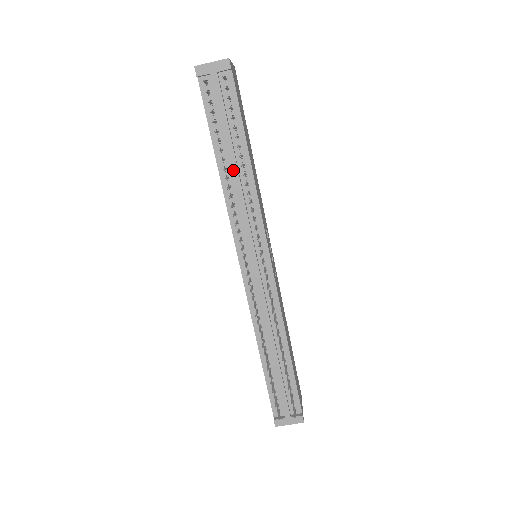
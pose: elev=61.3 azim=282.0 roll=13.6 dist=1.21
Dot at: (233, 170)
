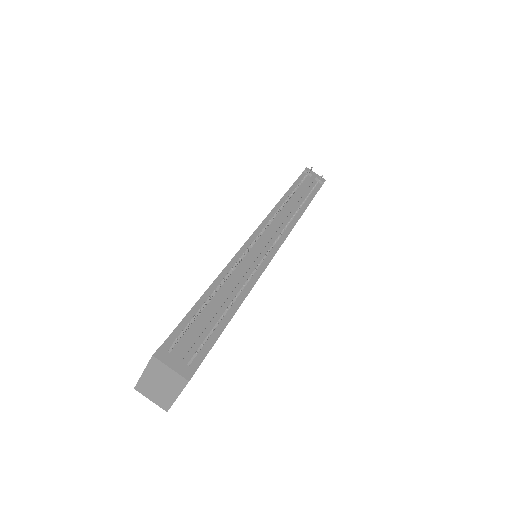
Dot at: (293, 202)
